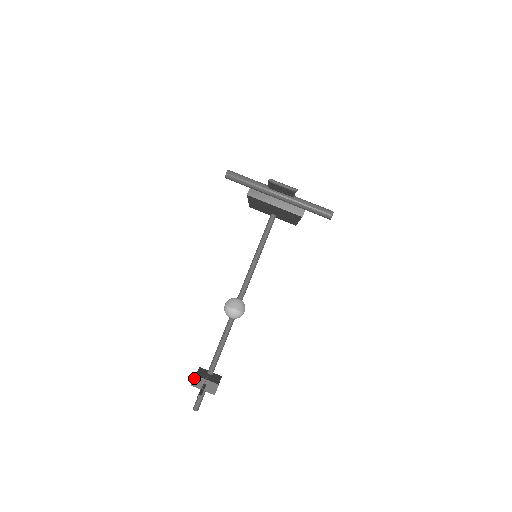
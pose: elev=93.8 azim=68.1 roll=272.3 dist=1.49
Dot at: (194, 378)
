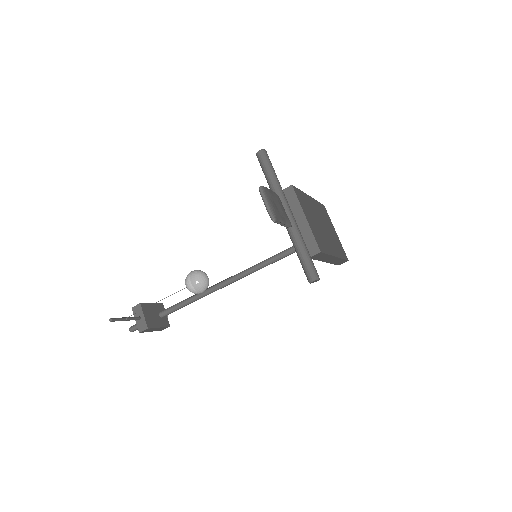
Dot at: (138, 305)
